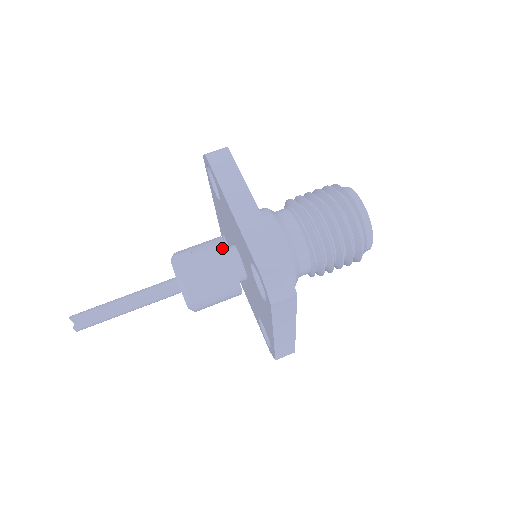
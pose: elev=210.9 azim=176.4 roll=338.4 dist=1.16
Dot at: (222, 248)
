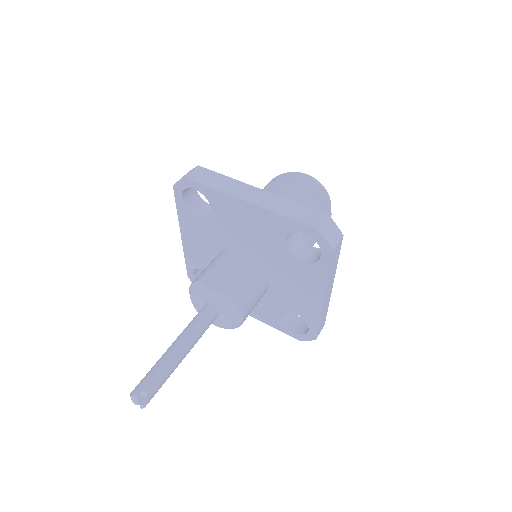
Dot at: (237, 253)
